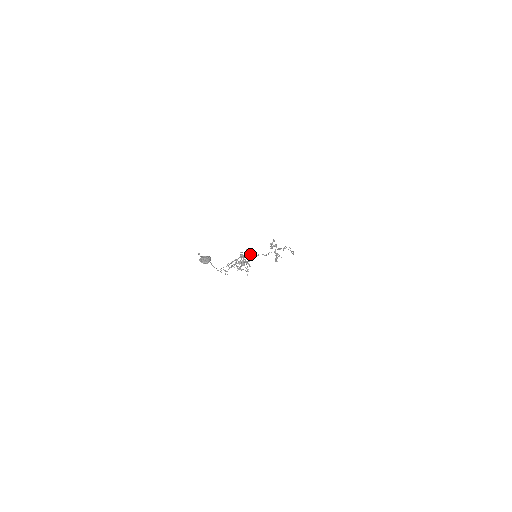
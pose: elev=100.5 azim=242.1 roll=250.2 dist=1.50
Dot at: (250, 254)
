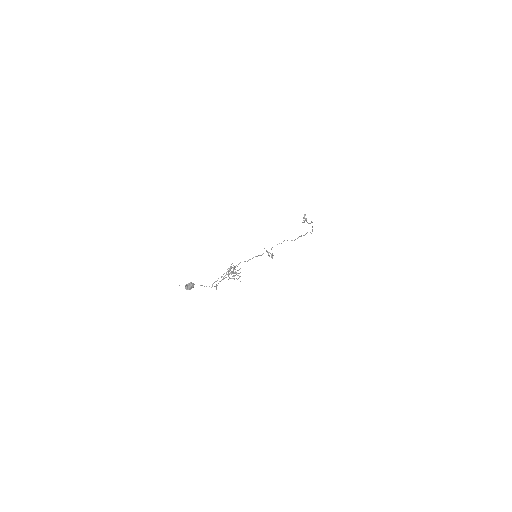
Dot at: occluded
